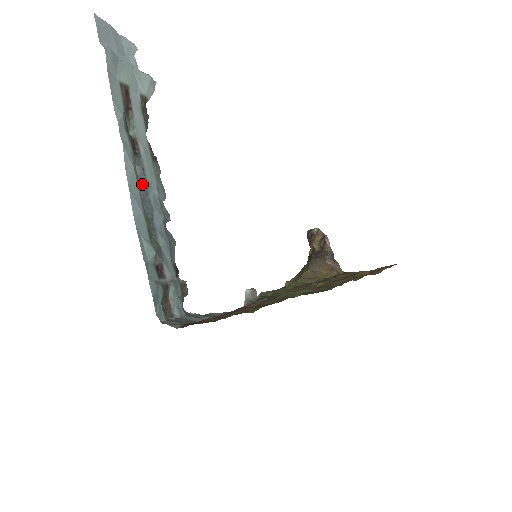
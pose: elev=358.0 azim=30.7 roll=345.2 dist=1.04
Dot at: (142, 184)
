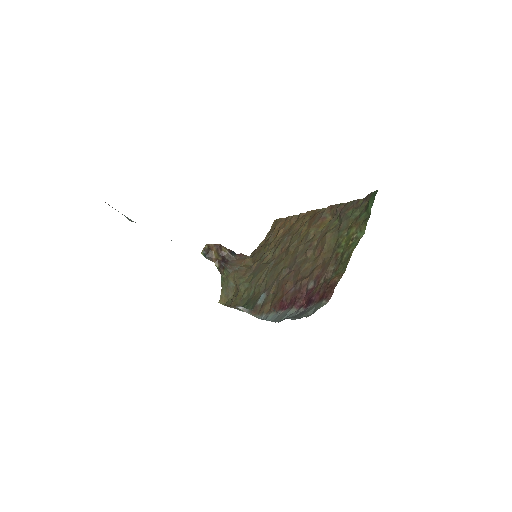
Dot at: occluded
